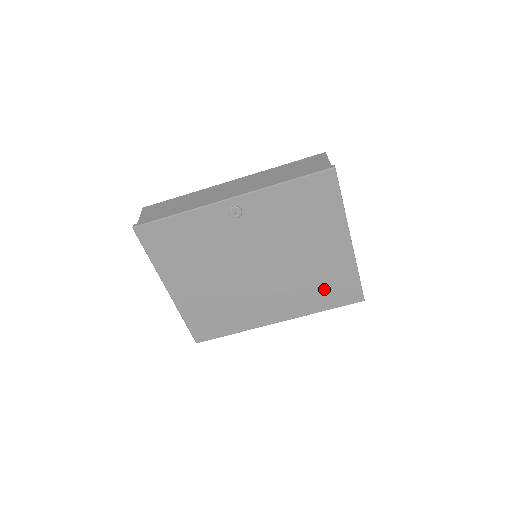
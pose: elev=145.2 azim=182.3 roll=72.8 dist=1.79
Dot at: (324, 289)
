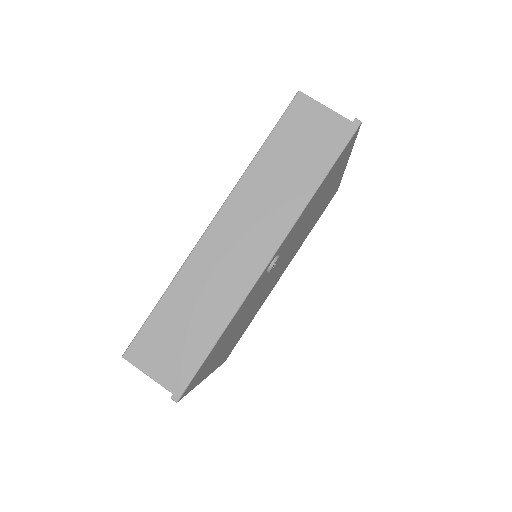
Dot at: occluded
